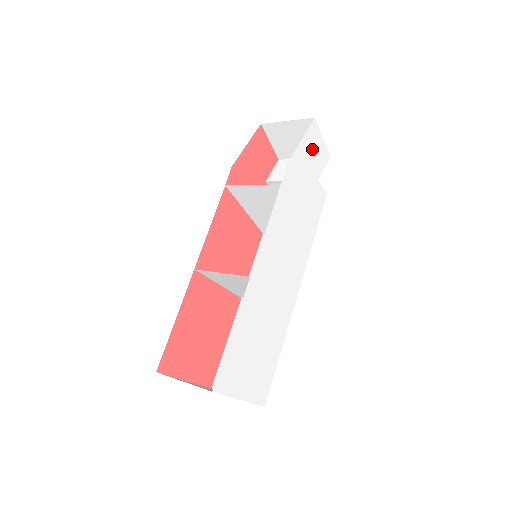
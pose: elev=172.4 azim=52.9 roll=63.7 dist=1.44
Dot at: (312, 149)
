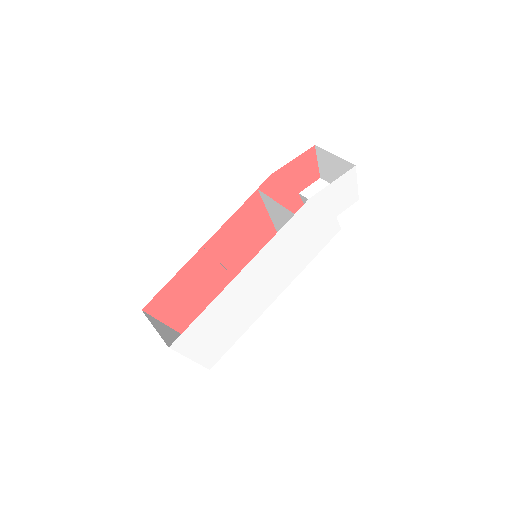
Dot at: (341, 191)
